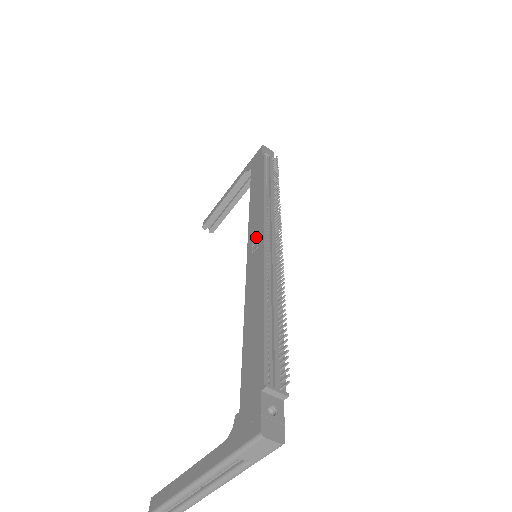
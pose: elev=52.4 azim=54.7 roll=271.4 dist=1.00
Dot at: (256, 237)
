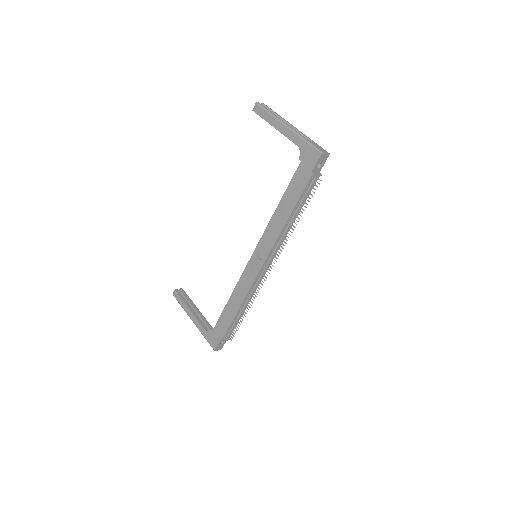
Dot at: (259, 259)
